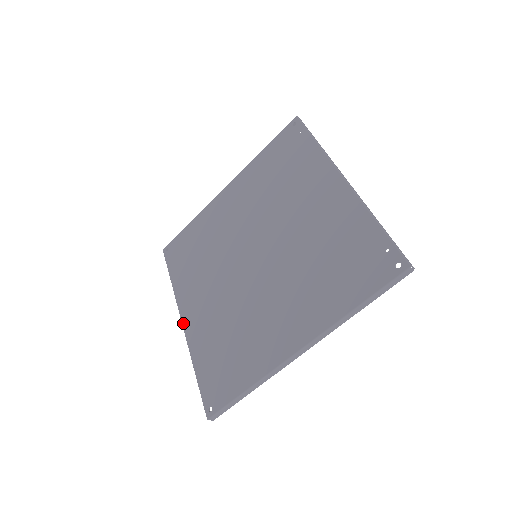
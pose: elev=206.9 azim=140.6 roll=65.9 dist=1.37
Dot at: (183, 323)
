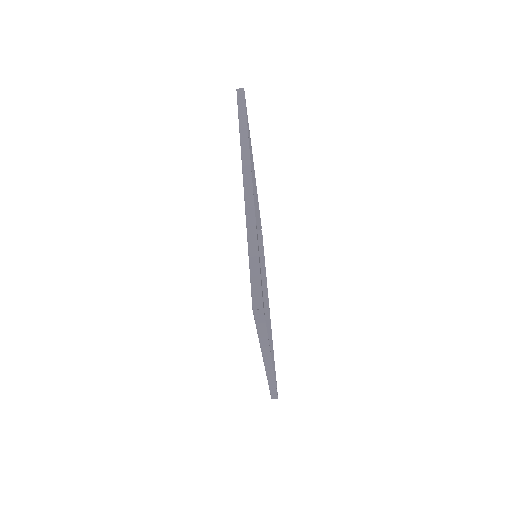
Dot at: occluded
